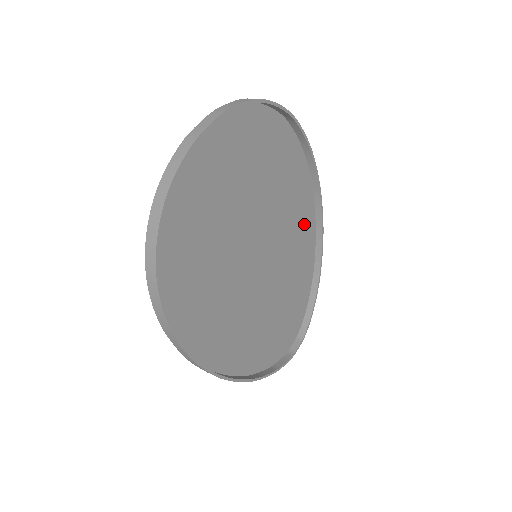
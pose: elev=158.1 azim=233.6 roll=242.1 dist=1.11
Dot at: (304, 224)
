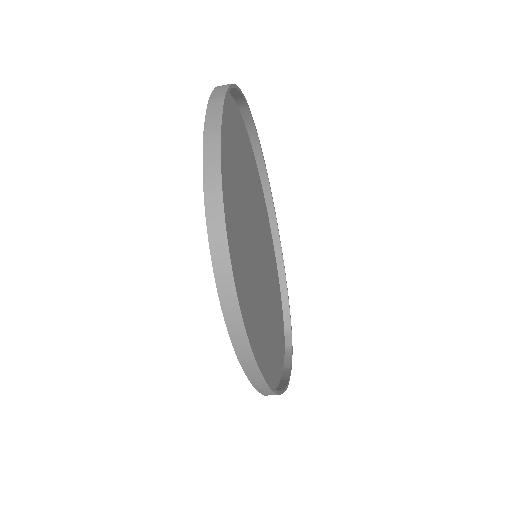
Dot at: (264, 215)
